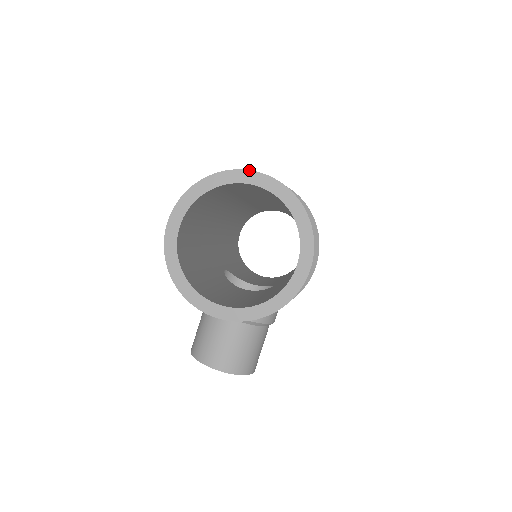
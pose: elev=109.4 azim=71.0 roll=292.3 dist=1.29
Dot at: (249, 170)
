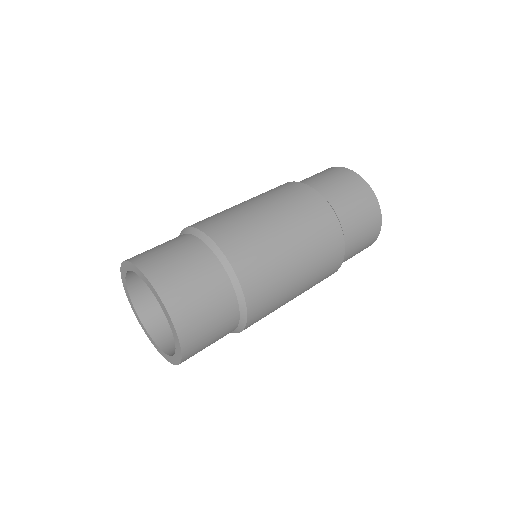
Dot at: (162, 302)
